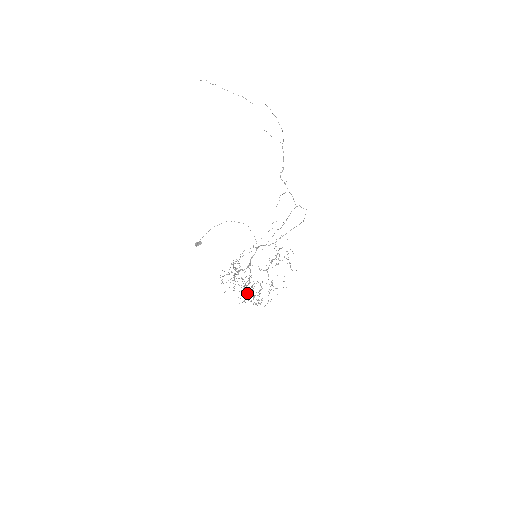
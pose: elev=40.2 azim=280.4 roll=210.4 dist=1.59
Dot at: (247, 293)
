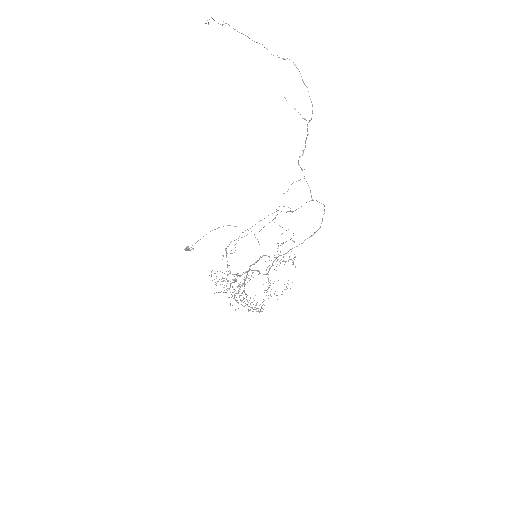
Dot at: (243, 302)
